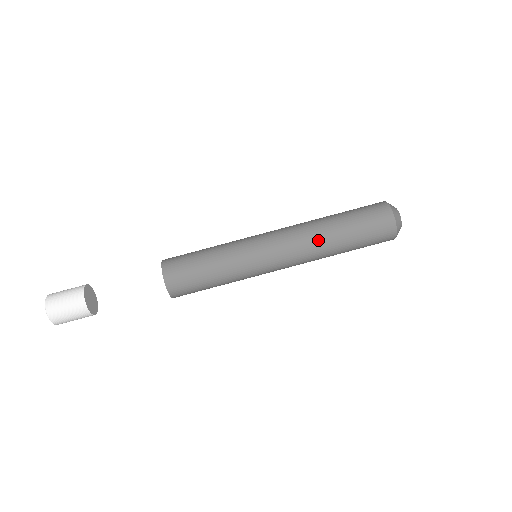
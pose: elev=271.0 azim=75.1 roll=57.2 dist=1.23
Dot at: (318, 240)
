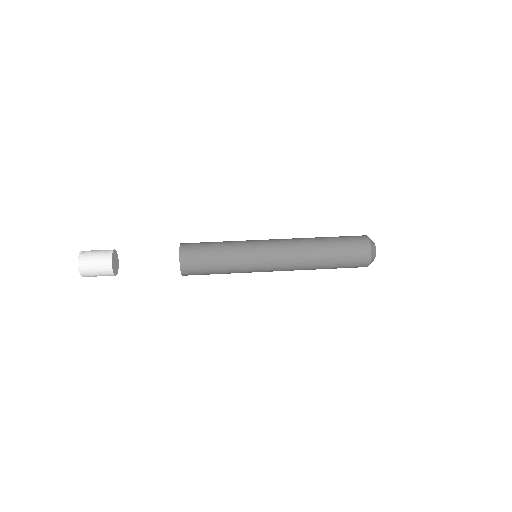
Dot at: occluded
